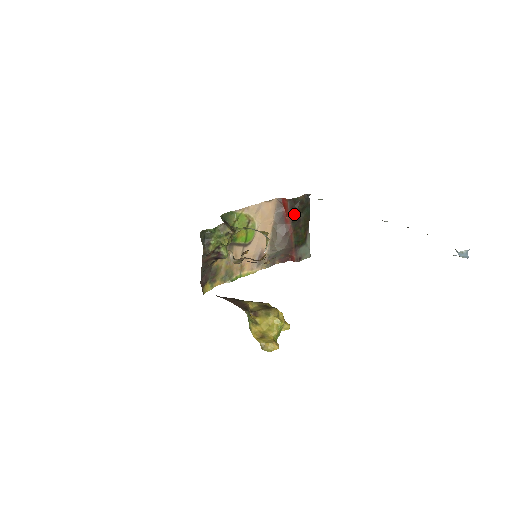
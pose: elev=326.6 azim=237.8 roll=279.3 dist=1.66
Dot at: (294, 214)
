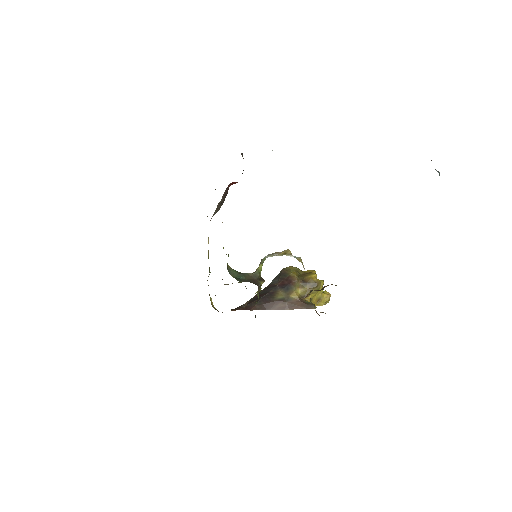
Dot at: occluded
